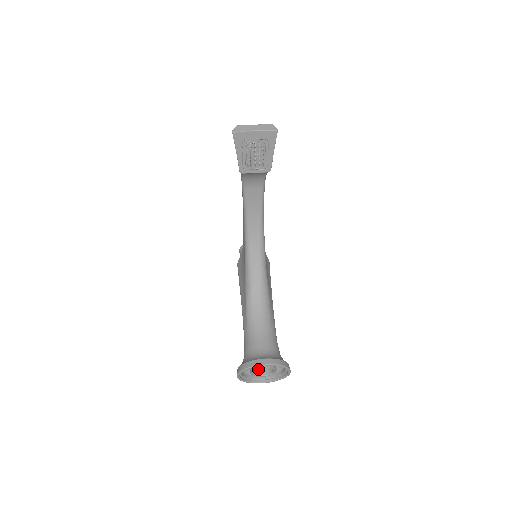
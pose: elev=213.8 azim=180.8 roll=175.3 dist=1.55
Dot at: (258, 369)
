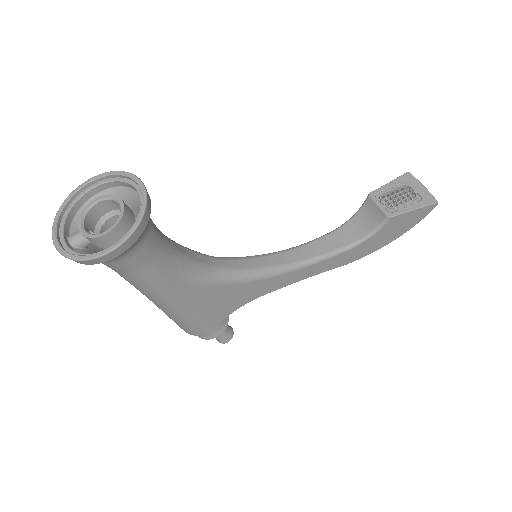
Dot at: (92, 226)
